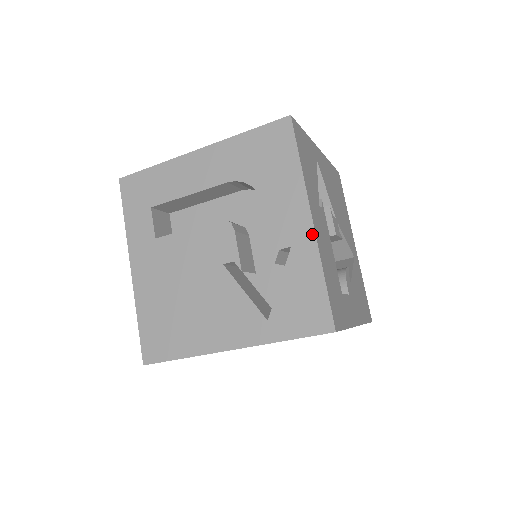
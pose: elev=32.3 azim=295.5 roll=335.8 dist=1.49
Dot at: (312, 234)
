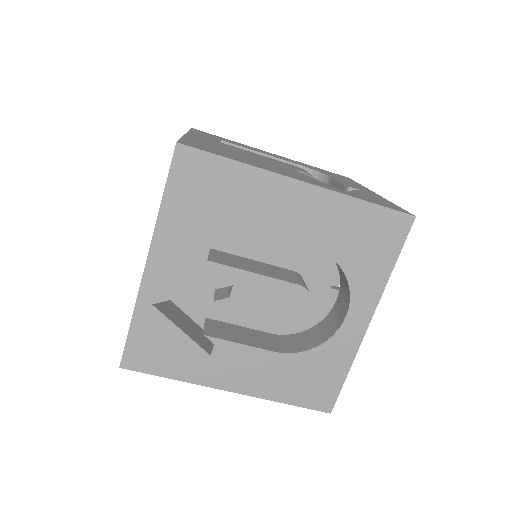
Dot at: (377, 194)
